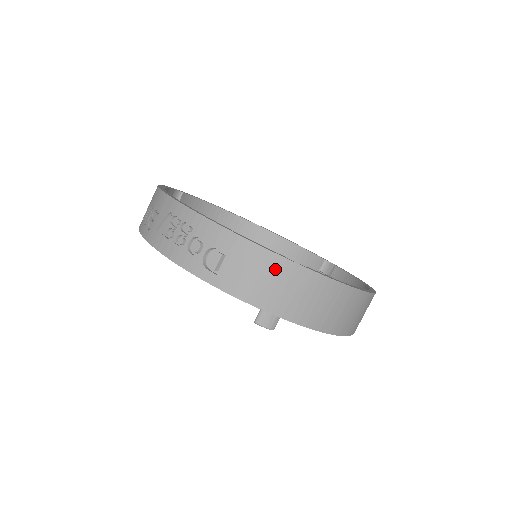
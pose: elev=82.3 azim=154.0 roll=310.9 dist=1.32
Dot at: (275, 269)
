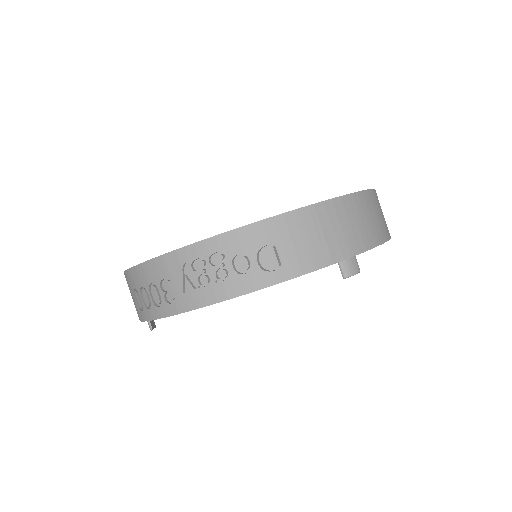
Dot at: (322, 218)
